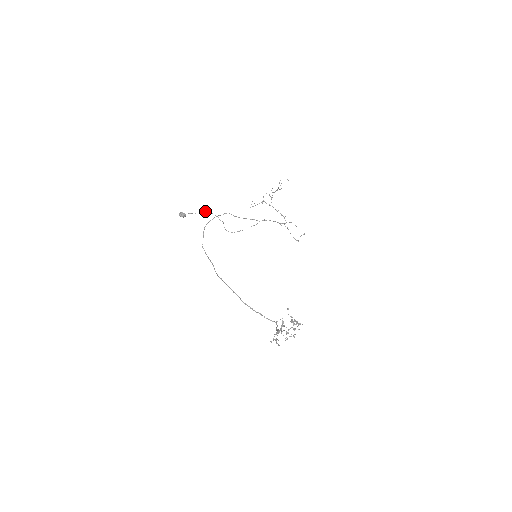
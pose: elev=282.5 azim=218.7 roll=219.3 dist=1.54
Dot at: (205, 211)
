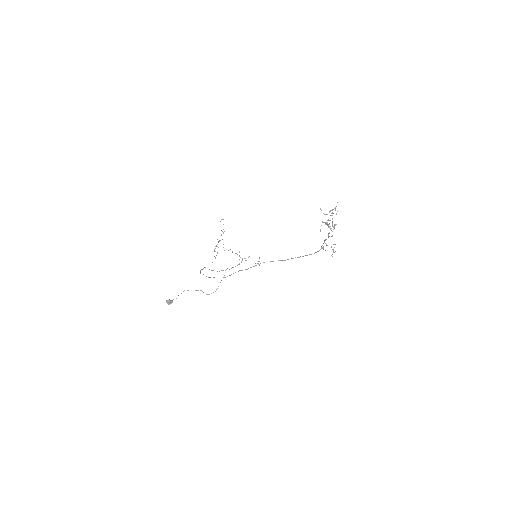
Dot at: occluded
